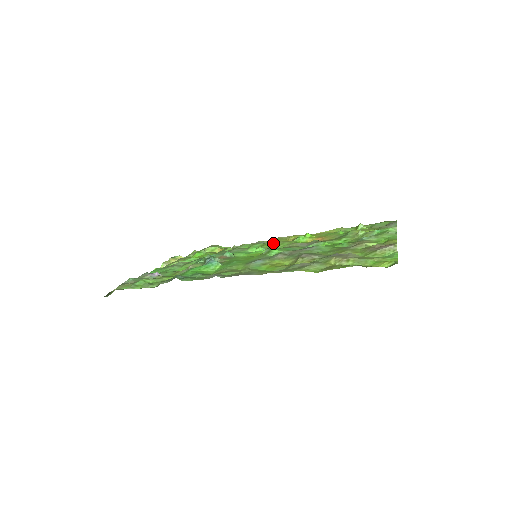
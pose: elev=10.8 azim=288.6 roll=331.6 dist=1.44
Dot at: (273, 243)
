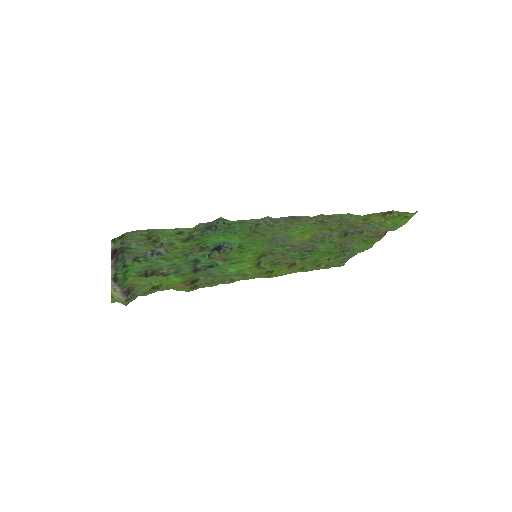
Dot at: (246, 273)
